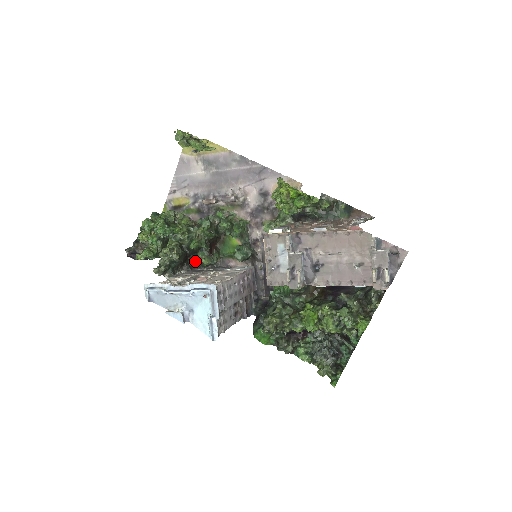
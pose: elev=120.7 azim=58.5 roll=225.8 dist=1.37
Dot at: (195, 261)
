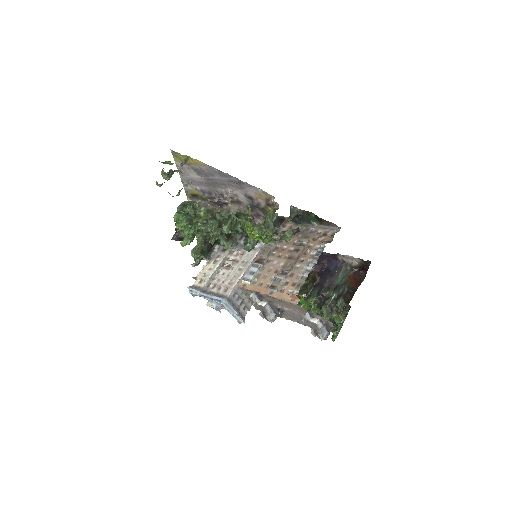
Dot at: occluded
